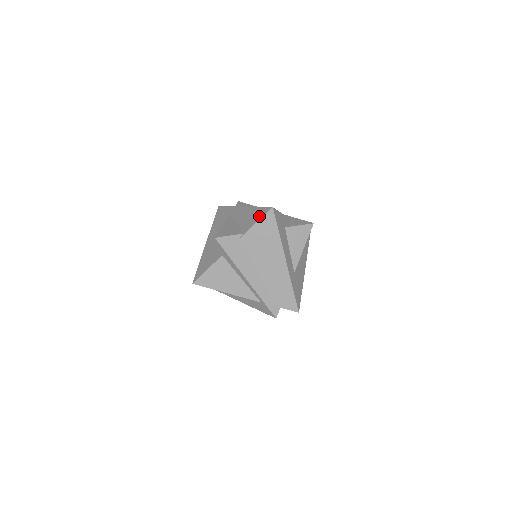
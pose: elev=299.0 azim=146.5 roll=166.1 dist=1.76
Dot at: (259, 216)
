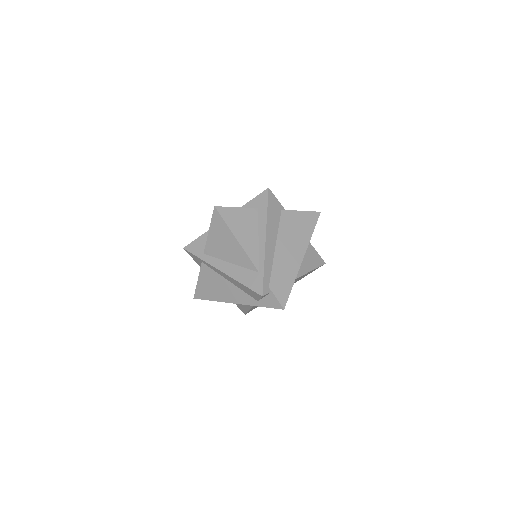
Dot at: occluded
